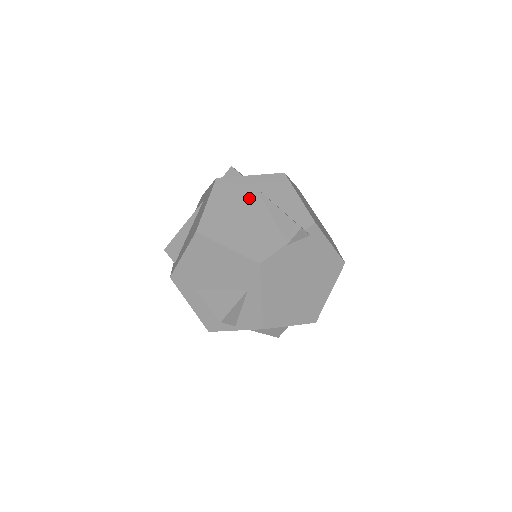
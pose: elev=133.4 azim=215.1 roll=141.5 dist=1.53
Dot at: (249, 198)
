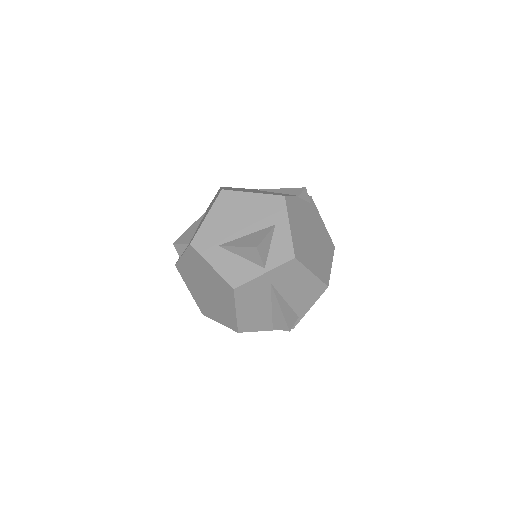
Dot at: occluded
